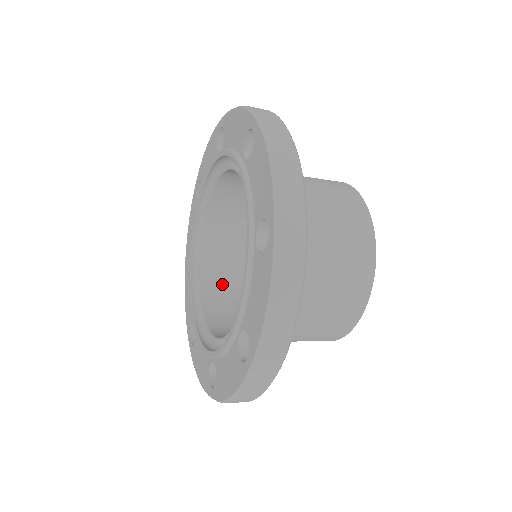
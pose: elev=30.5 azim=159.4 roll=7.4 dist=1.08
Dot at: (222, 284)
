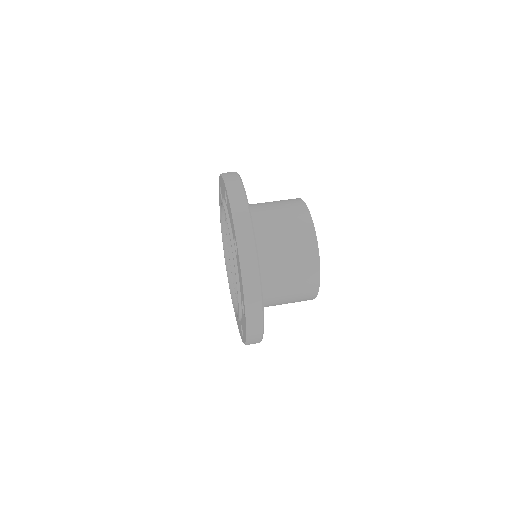
Dot at: occluded
